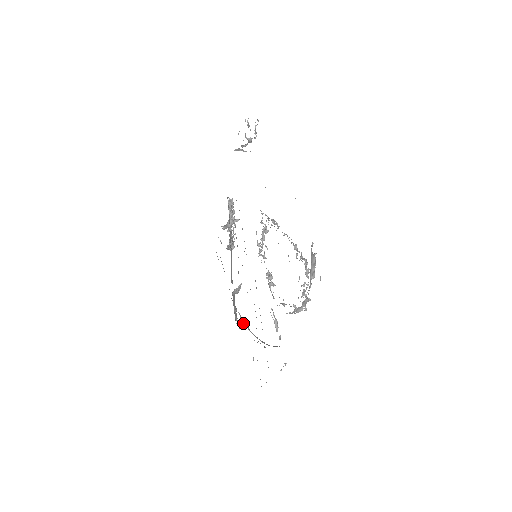
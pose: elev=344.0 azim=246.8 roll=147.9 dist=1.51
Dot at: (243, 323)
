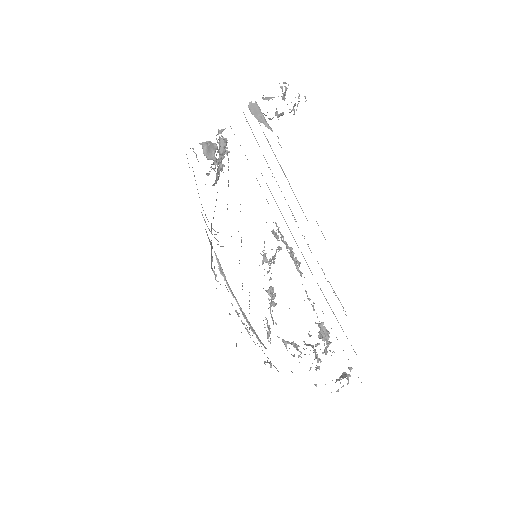
Dot at: (220, 272)
